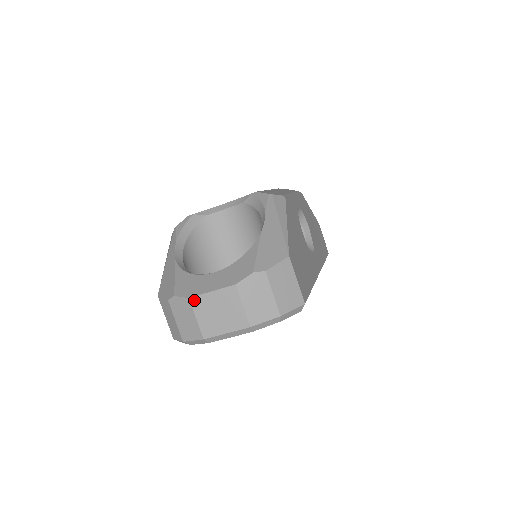
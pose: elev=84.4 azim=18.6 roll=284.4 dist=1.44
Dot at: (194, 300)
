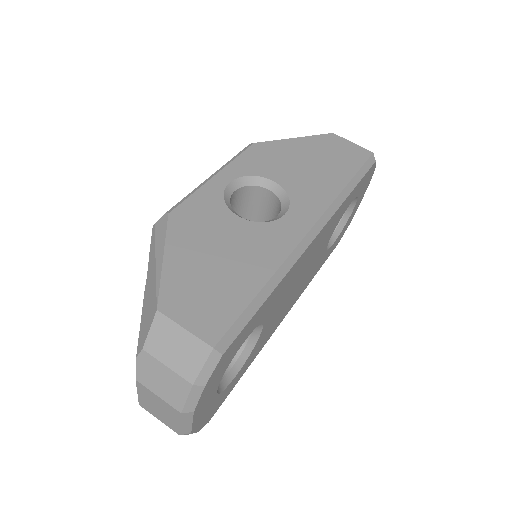
Dot at: (142, 405)
